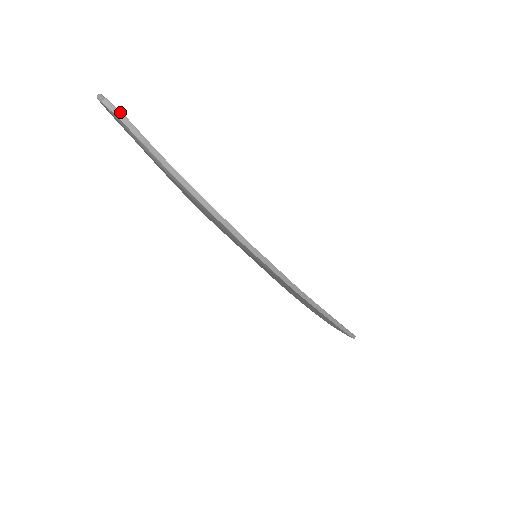
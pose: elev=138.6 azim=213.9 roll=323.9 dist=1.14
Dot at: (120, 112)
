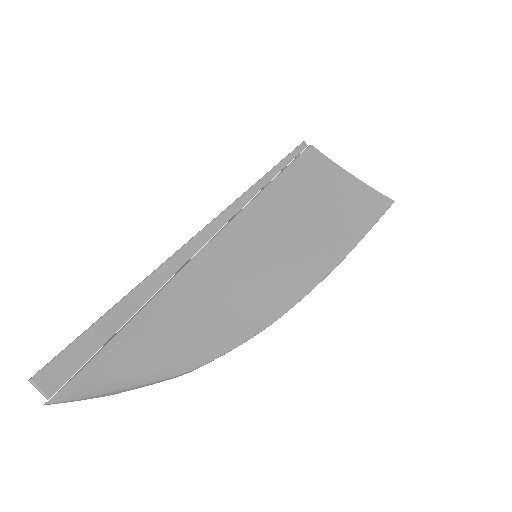
Dot at: (65, 402)
